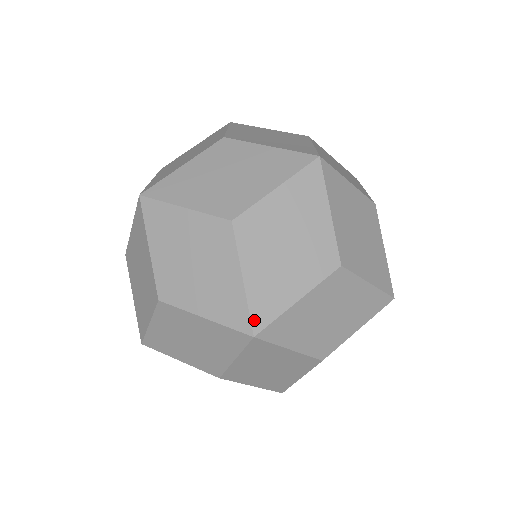
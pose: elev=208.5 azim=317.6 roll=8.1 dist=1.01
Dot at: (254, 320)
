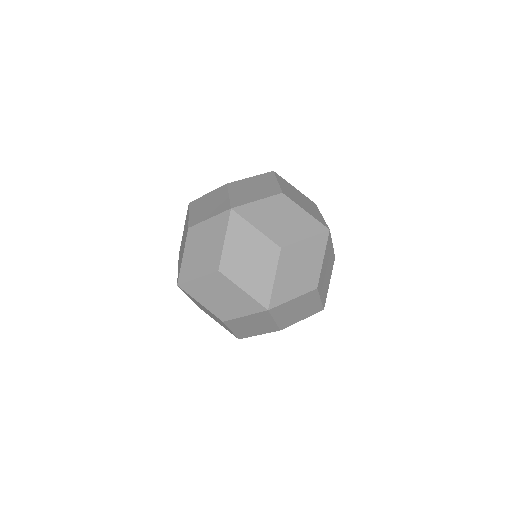
Dot at: (328, 227)
